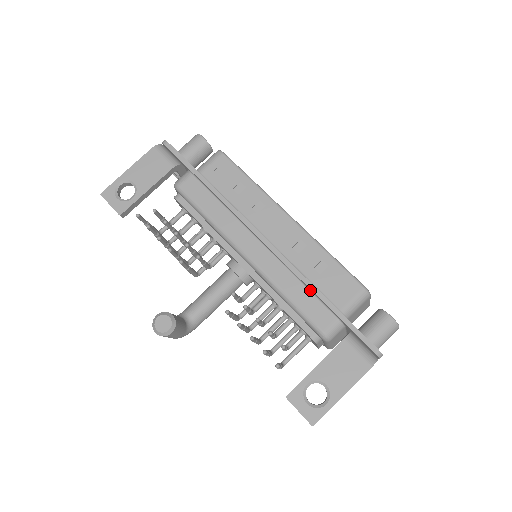
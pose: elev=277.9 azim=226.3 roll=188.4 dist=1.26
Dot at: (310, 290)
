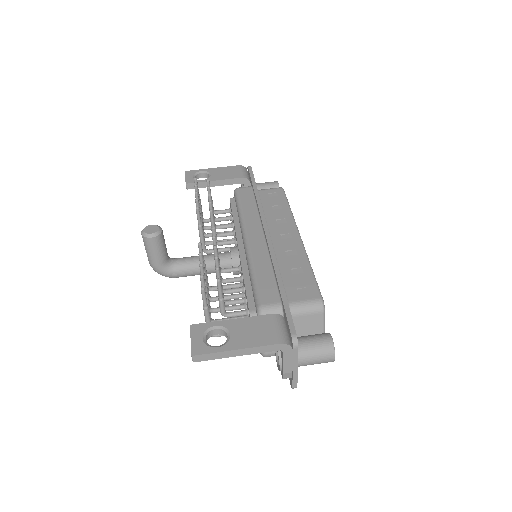
Dot at: (275, 276)
